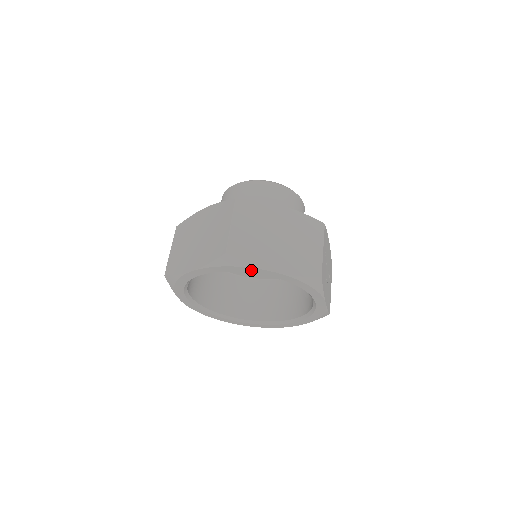
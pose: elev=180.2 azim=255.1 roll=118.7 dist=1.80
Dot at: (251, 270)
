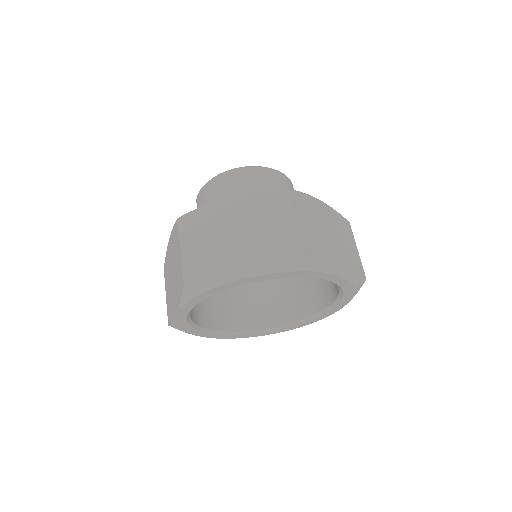
Dot at: (318, 275)
